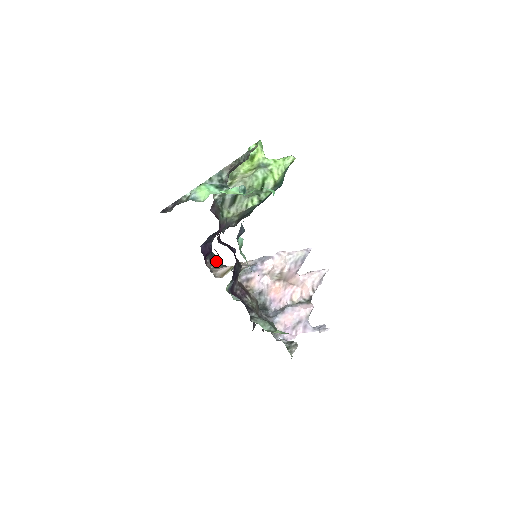
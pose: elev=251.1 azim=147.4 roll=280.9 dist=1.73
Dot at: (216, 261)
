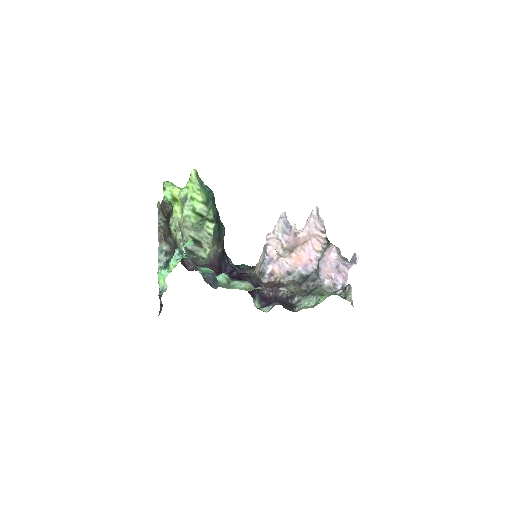
Dot at: (249, 268)
